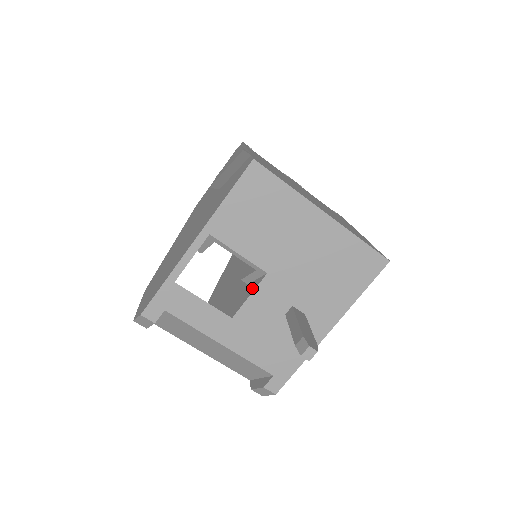
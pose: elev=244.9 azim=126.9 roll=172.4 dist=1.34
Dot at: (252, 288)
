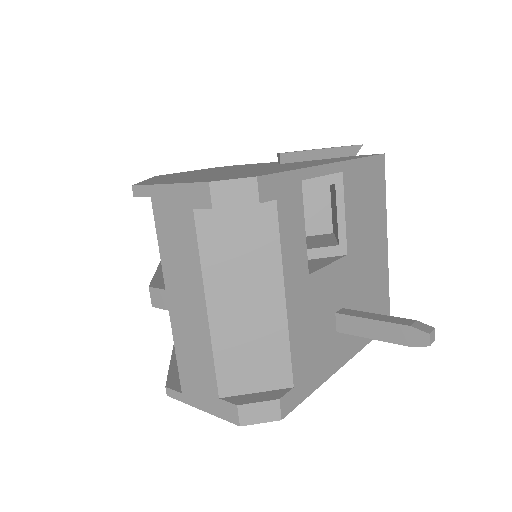
Dot at: (325, 261)
